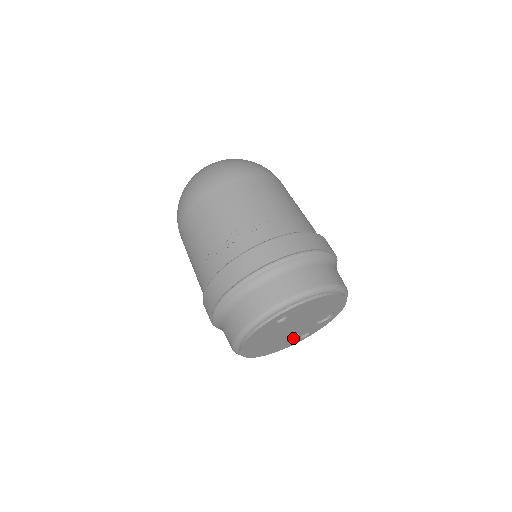
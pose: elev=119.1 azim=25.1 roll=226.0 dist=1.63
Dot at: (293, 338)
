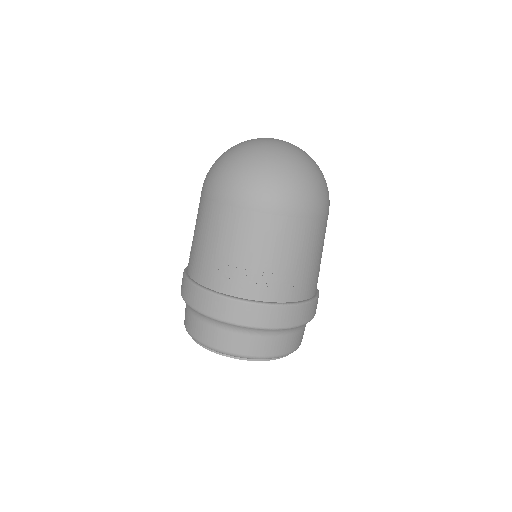
Dot at: occluded
